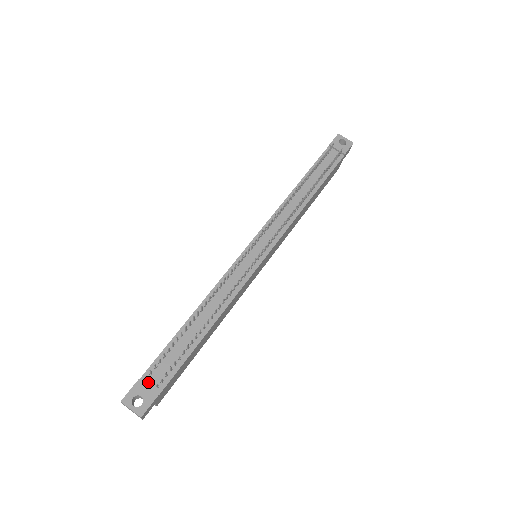
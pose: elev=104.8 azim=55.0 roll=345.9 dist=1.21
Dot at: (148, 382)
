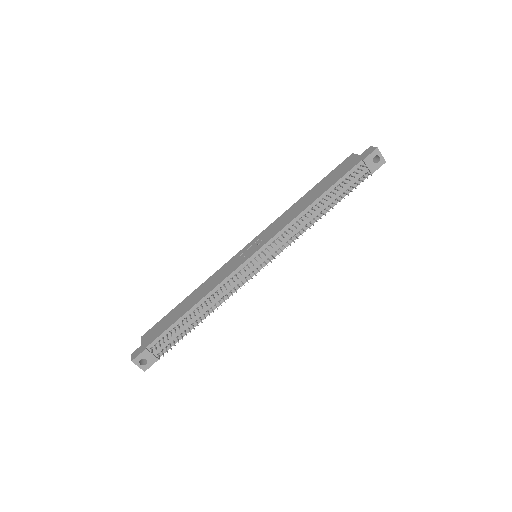
Dot at: (152, 350)
